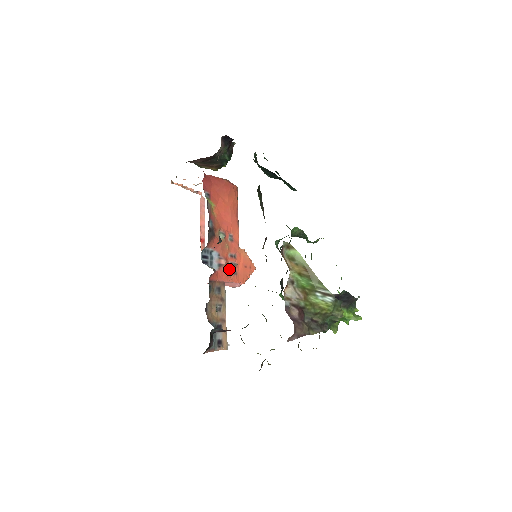
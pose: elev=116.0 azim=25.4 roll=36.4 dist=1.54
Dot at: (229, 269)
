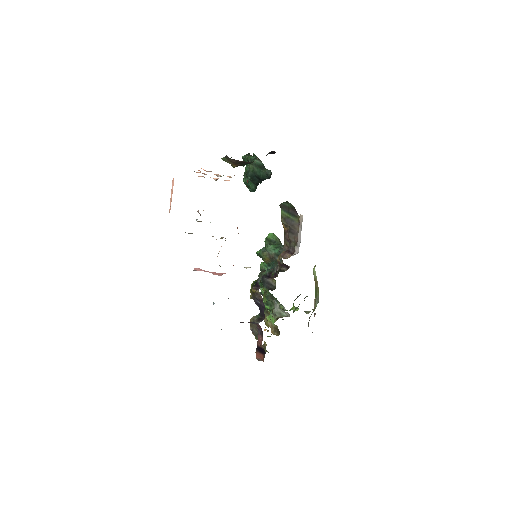
Dot at: occluded
